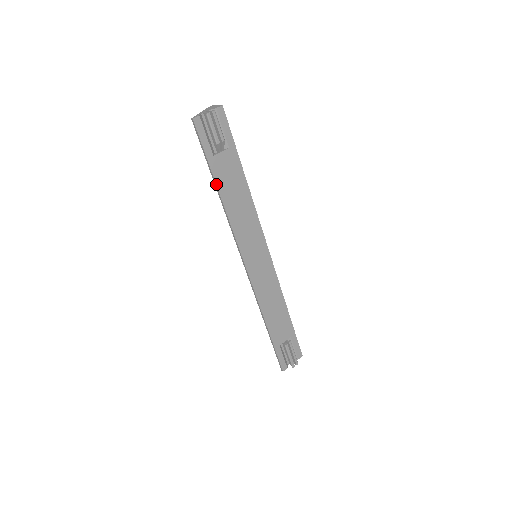
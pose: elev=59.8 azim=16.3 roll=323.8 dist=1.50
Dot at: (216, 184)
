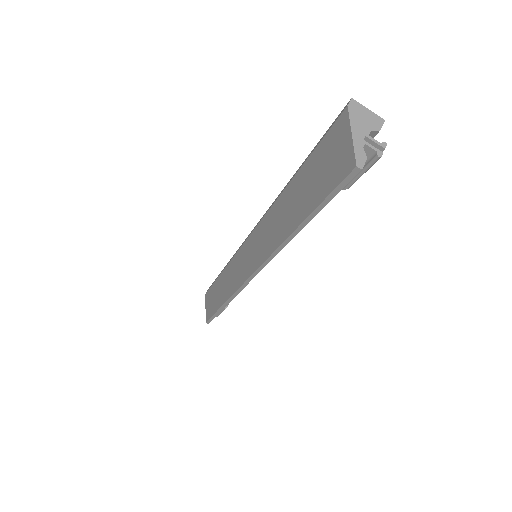
Dot at: (302, 228)
